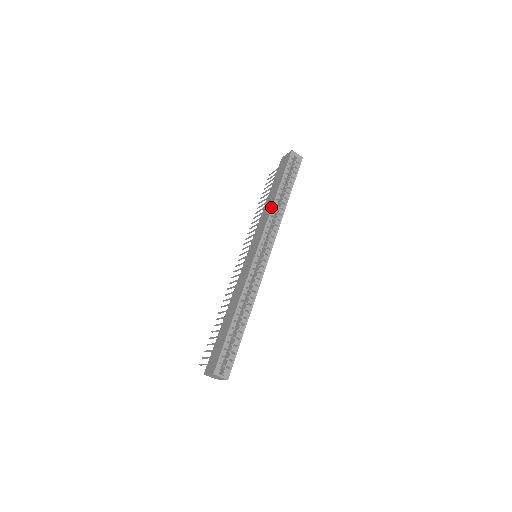
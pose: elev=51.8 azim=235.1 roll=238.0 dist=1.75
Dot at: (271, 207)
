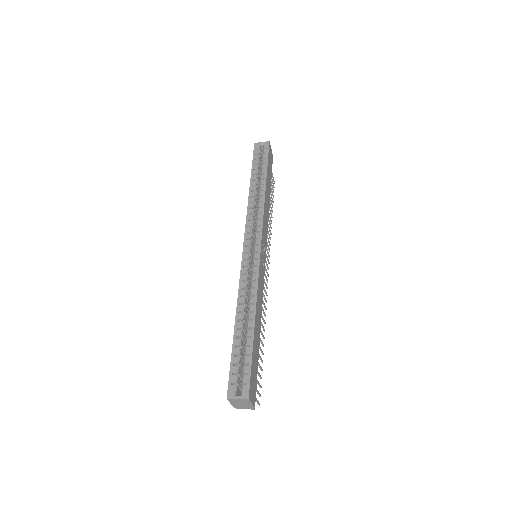
Dot at: (248, 201)
